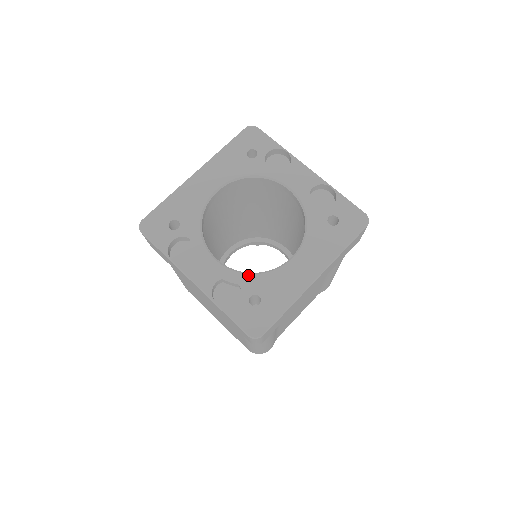
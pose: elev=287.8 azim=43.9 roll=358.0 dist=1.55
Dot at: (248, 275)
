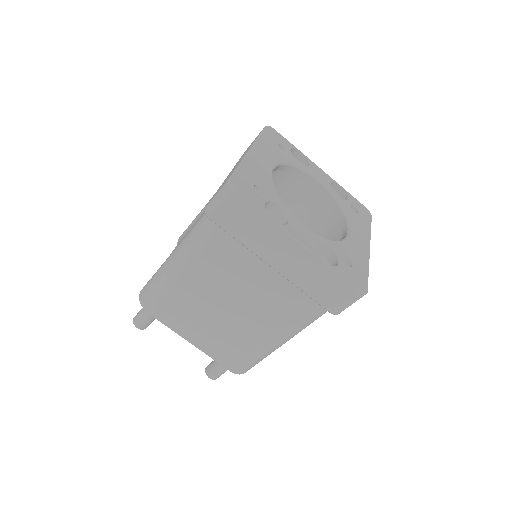
Dot at: (333, 241)
